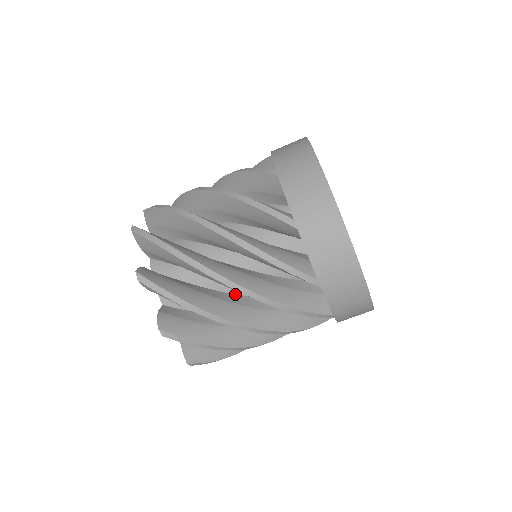
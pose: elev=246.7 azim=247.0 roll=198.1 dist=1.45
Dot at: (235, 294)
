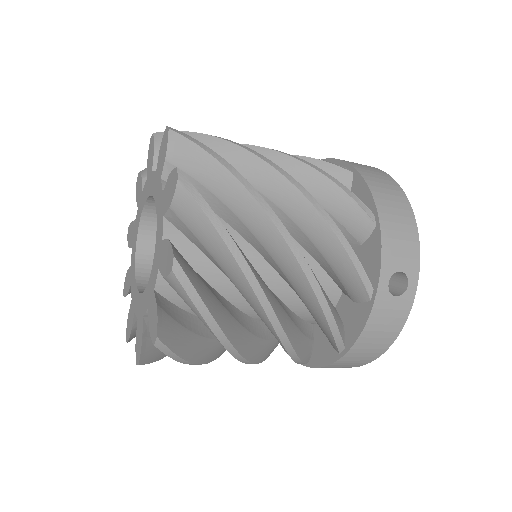
Dot at: occluded
